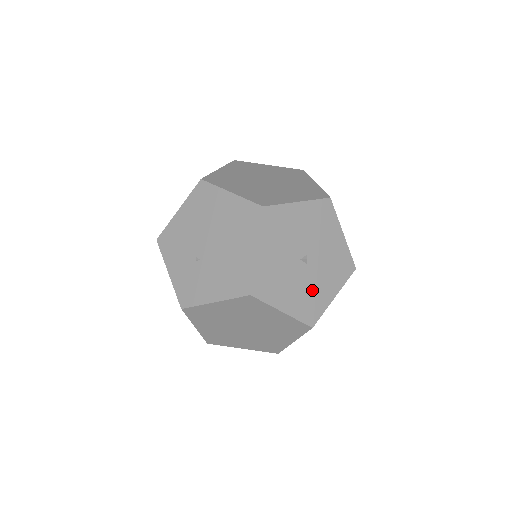
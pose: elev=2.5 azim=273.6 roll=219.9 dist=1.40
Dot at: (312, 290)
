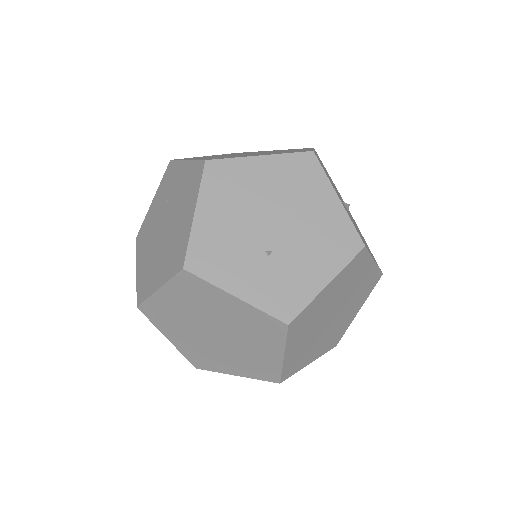
Dot at: occluded
